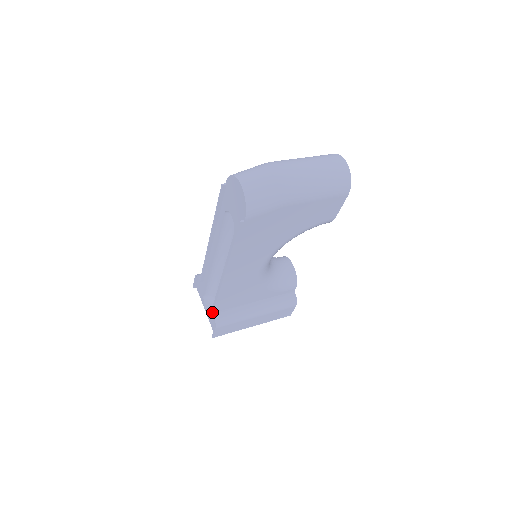
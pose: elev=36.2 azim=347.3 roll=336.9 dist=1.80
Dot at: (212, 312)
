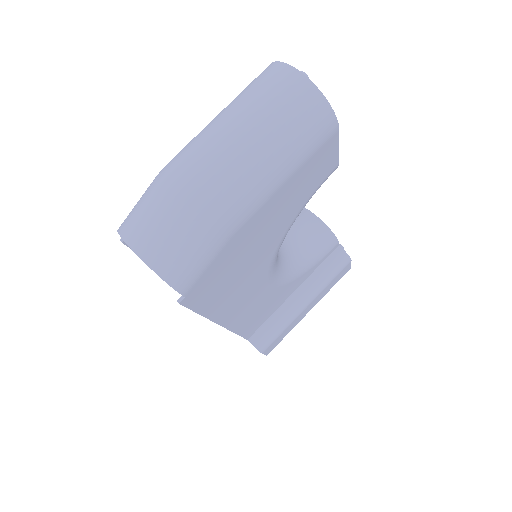
Dot at: (246, 339)
